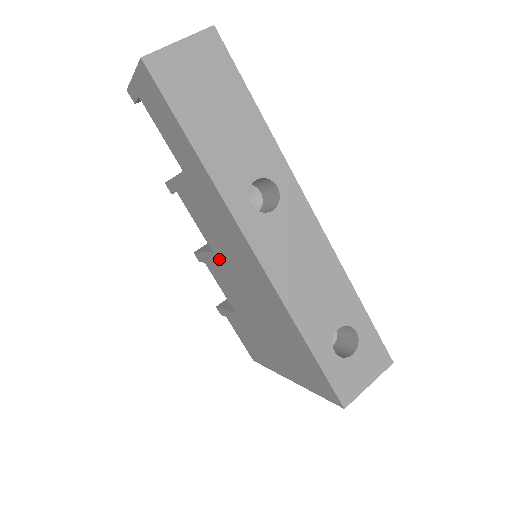
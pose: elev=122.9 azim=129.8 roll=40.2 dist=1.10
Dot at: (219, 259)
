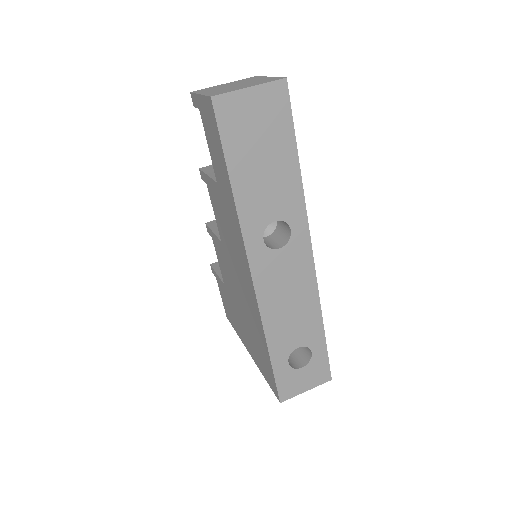
Dot at: (224, 250)
